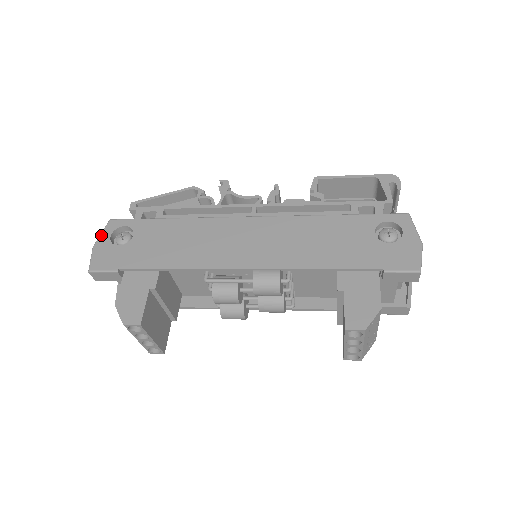
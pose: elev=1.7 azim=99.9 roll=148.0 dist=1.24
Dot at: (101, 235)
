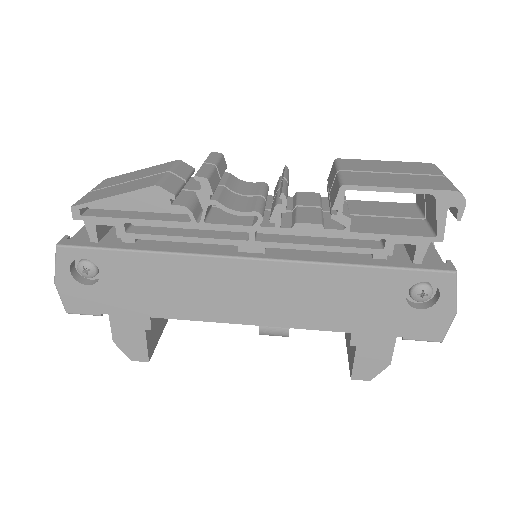
Dot at: (57, 269)
